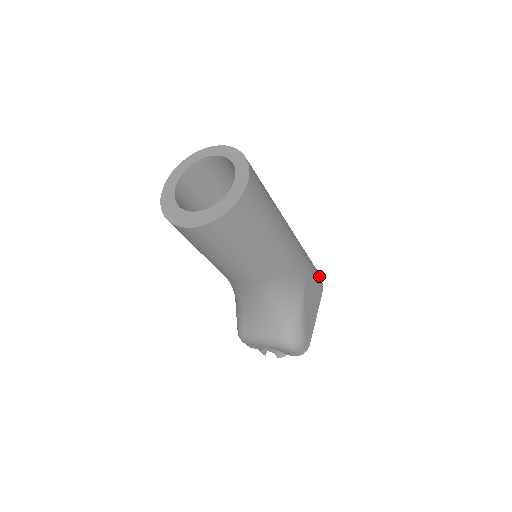
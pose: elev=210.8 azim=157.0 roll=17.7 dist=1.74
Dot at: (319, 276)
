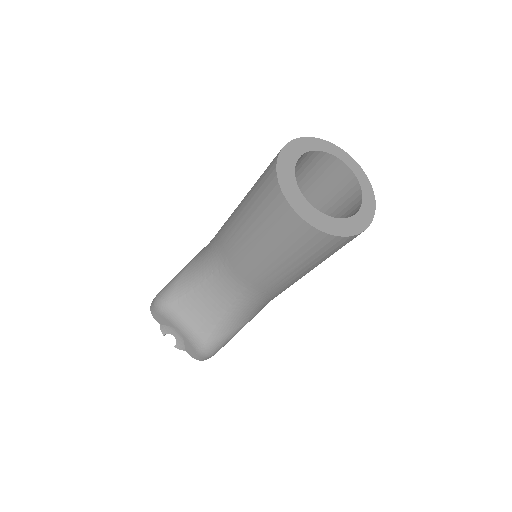
Dot at: occluded
